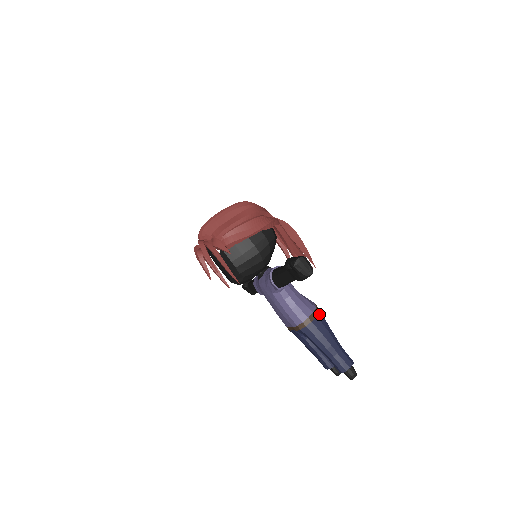
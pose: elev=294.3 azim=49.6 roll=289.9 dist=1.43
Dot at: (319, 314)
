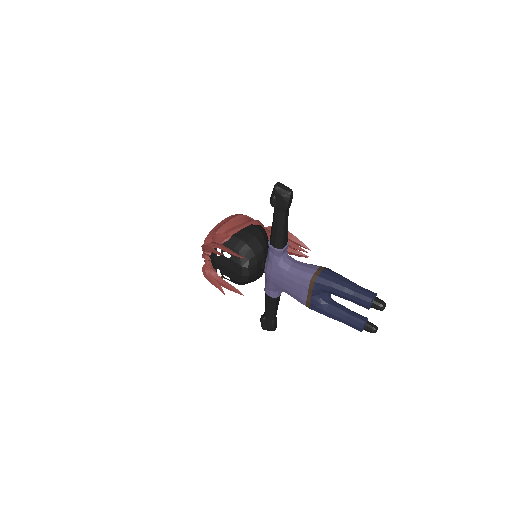
Dot at: (326, 268)
